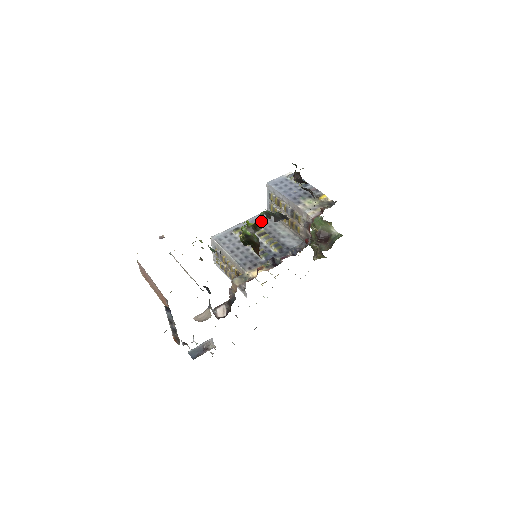
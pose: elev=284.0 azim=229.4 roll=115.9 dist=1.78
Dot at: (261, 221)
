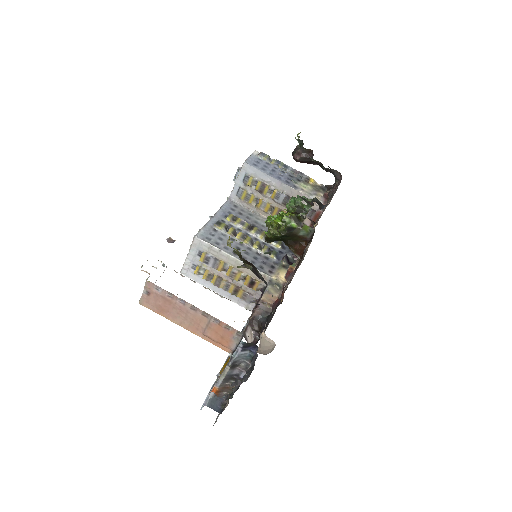
Dot at: (299, 209)
